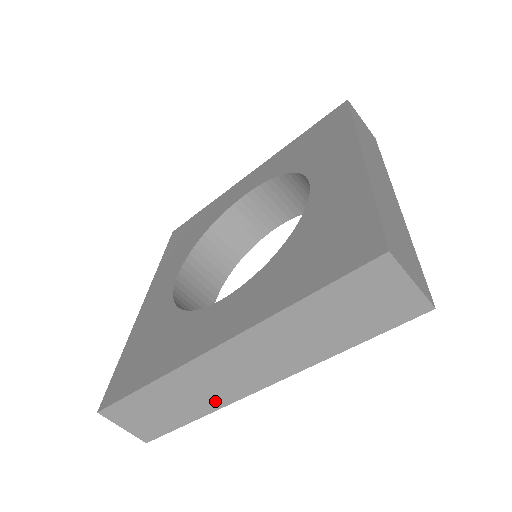
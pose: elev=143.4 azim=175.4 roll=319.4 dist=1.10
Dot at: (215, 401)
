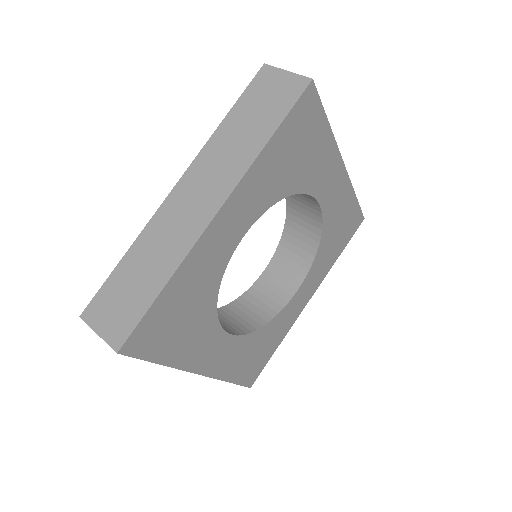
Dot at: (180, 249)
